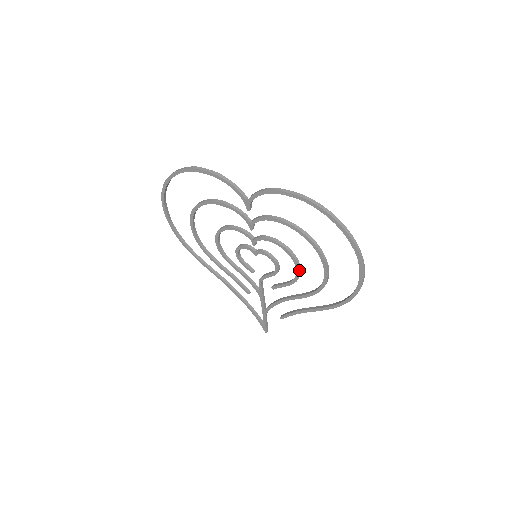
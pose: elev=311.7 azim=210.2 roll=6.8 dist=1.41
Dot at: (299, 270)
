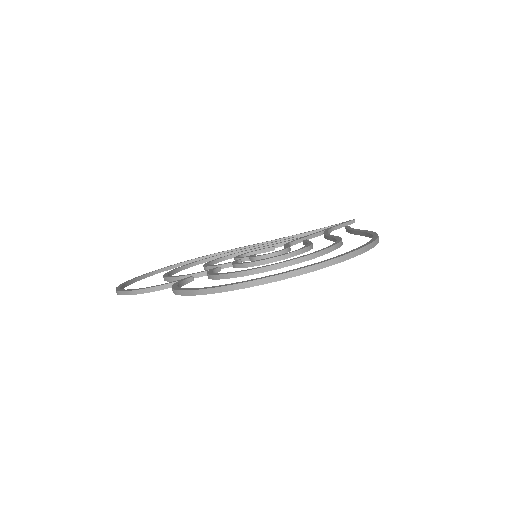
Dot at: (299, 254)
